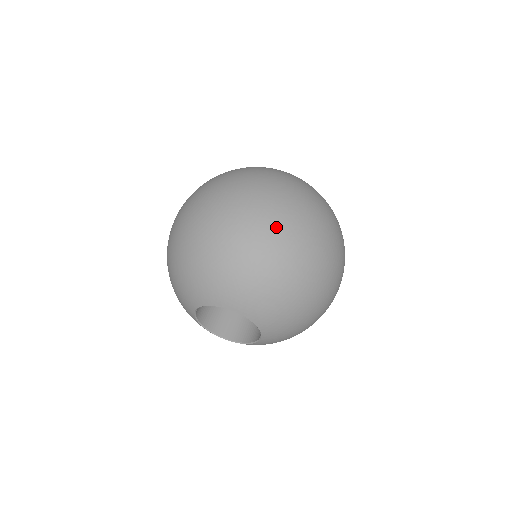
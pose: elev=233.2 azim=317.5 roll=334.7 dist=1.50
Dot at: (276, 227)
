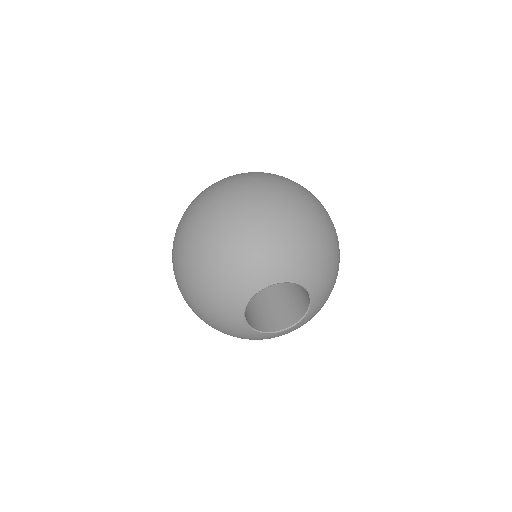
Dot at: (298, 199)
